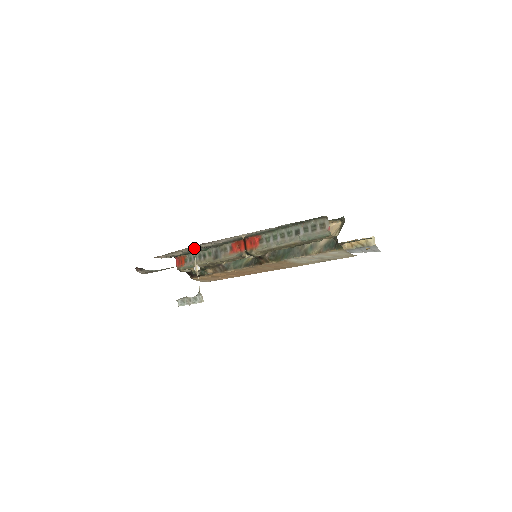
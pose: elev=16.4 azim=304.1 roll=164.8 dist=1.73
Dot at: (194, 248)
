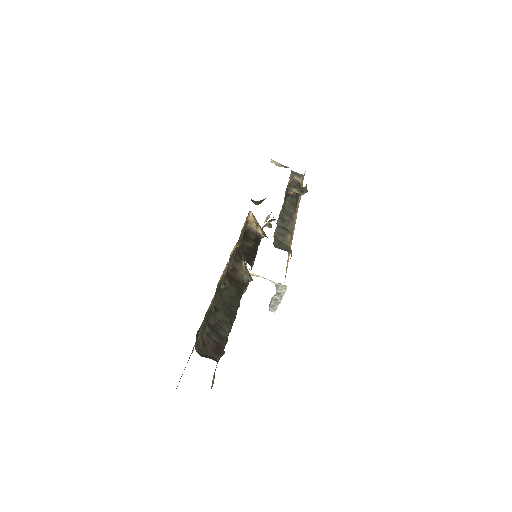
Dot at: occluded
